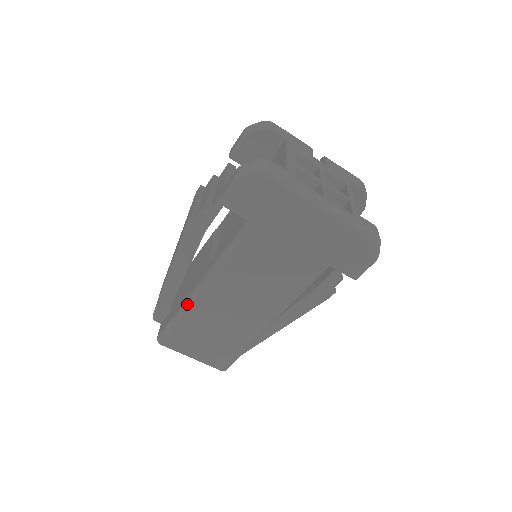
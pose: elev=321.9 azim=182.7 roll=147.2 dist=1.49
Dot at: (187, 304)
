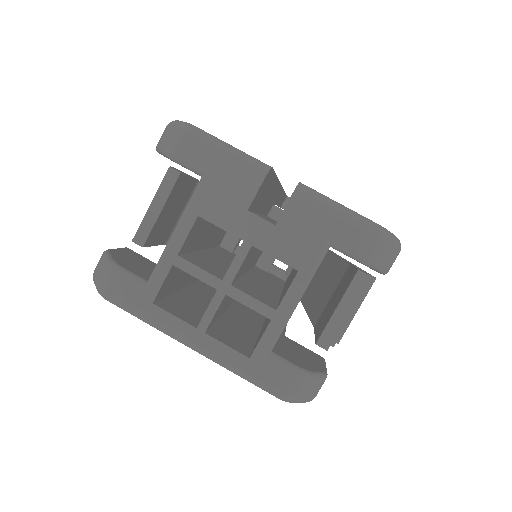
Dot at: occluded
